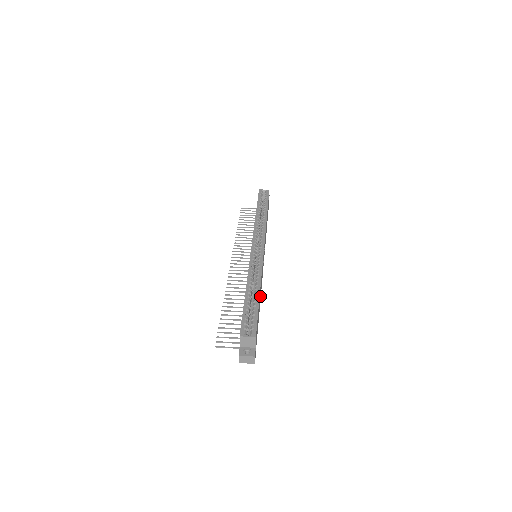
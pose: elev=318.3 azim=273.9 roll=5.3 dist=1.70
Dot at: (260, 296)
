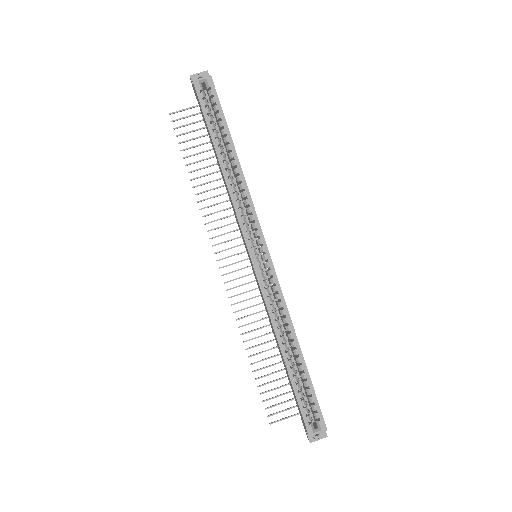
Dot at: occluded
